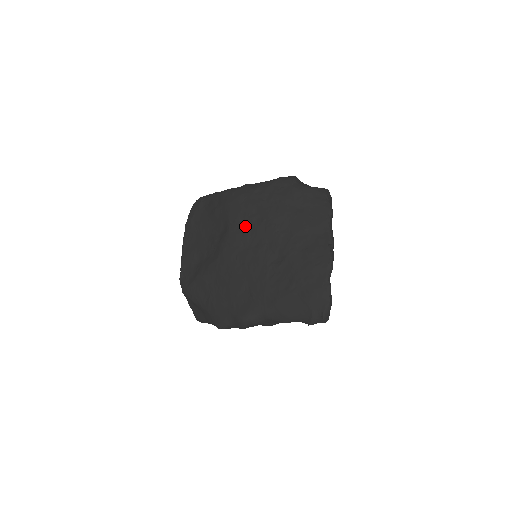
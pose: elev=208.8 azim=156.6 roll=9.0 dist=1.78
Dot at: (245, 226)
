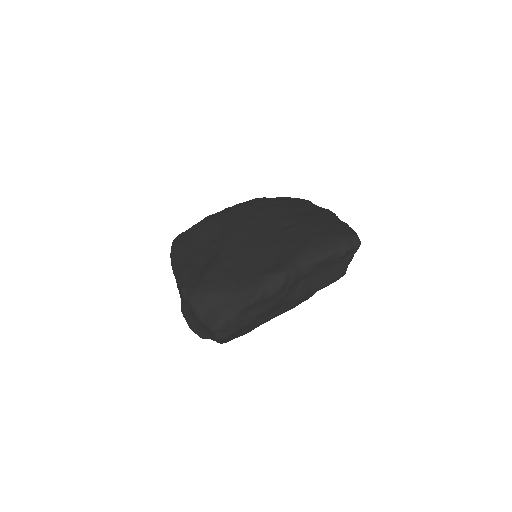
Dot at: (242, 222)
